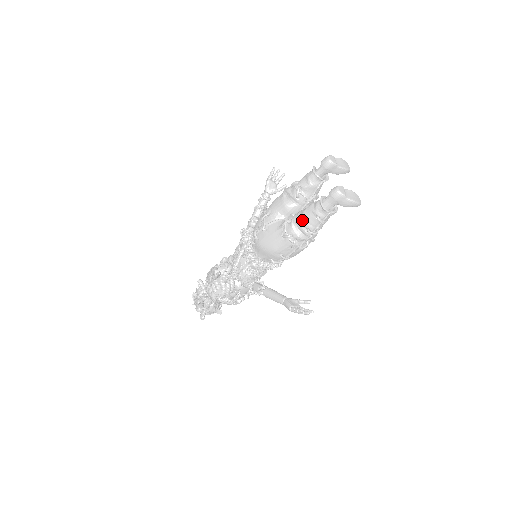
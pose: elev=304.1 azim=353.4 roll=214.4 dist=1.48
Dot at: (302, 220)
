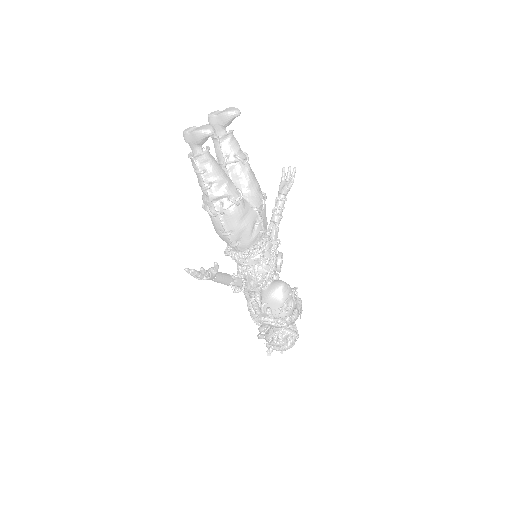
Dot at: occluded
